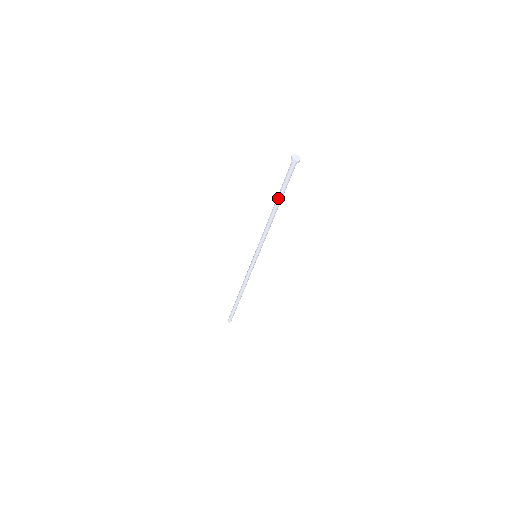
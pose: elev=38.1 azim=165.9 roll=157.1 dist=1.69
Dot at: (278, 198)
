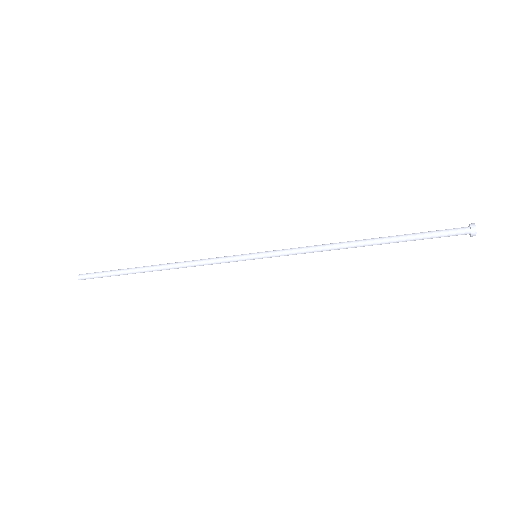
Dot at: occluded
